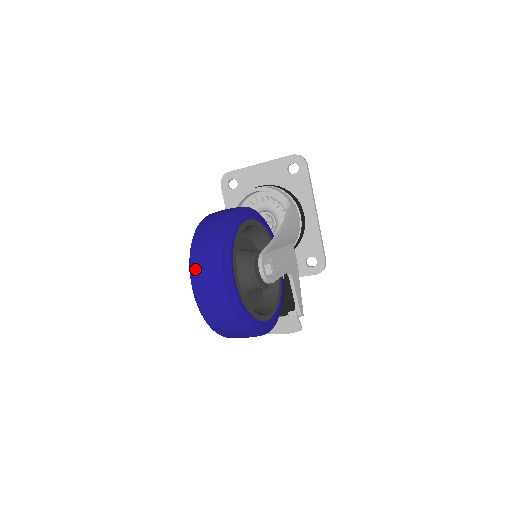
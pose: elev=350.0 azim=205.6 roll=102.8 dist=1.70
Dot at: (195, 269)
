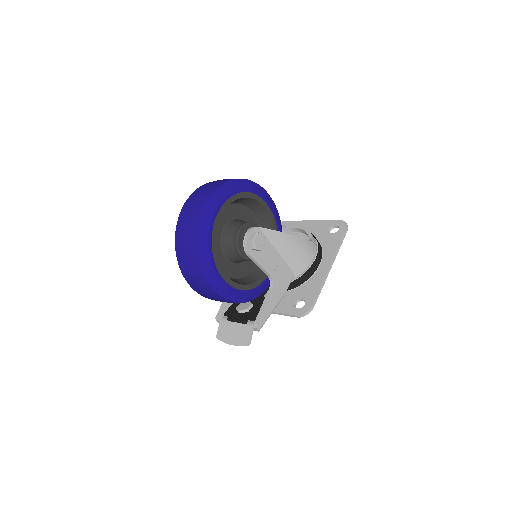
Dot at: (200, 188)
